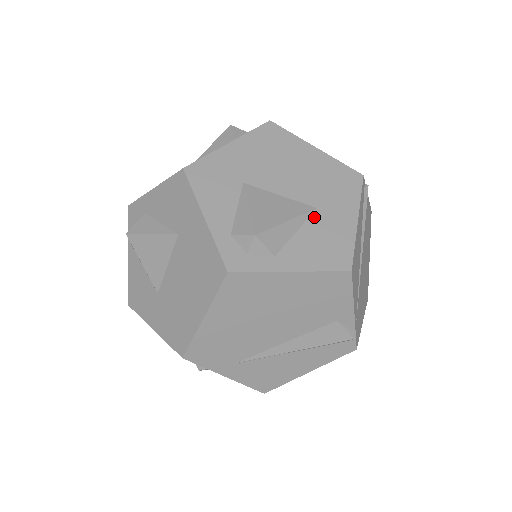
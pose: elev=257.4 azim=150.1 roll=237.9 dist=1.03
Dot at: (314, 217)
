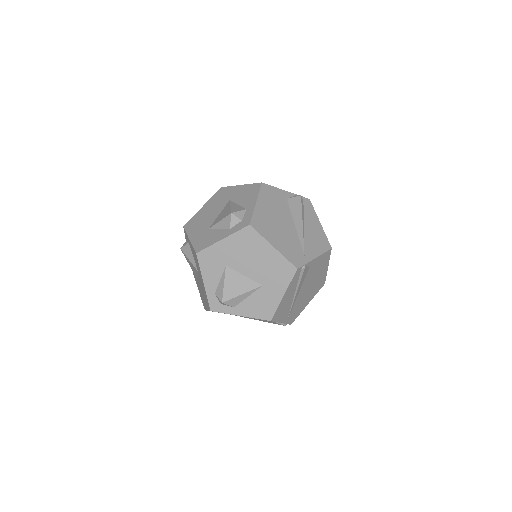
Dot at: (259, 290)
